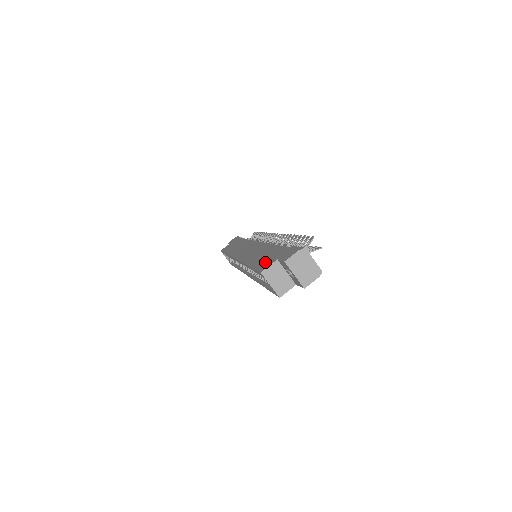
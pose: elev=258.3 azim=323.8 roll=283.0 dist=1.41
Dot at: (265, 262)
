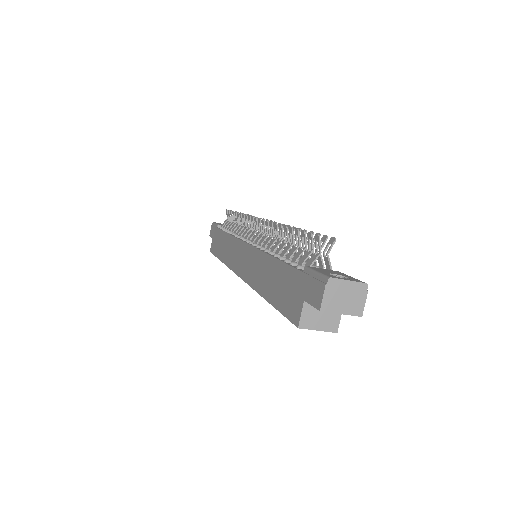
Dot at: (289, 303)
